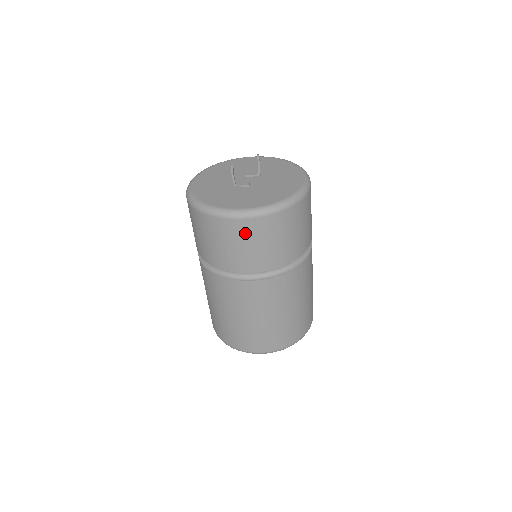
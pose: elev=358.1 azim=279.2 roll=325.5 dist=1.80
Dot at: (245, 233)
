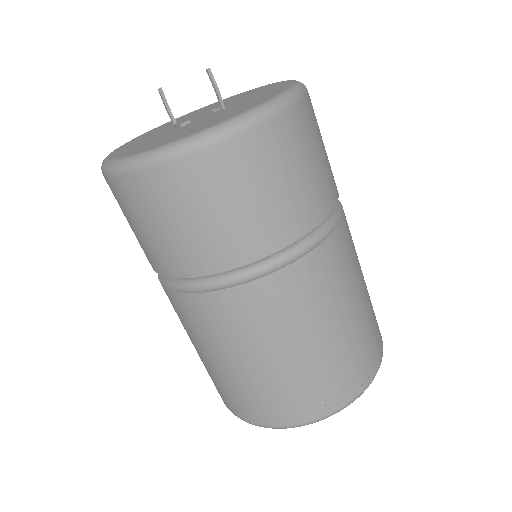
Dot at: (123, 202)
